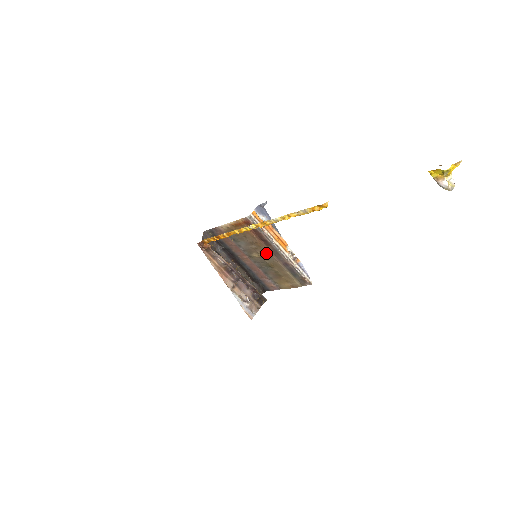
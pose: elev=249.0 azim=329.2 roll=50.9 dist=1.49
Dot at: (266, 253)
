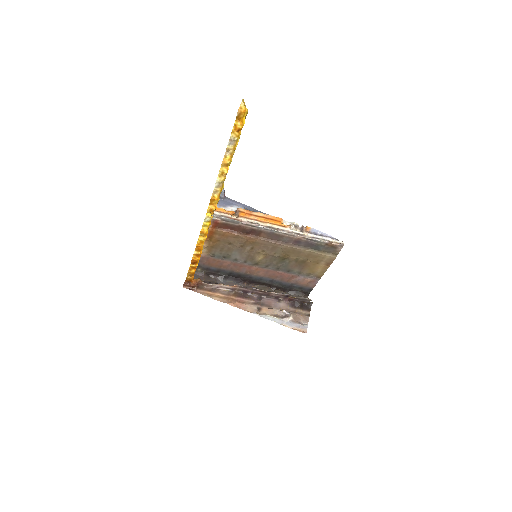
Dot at: (266, 246)
